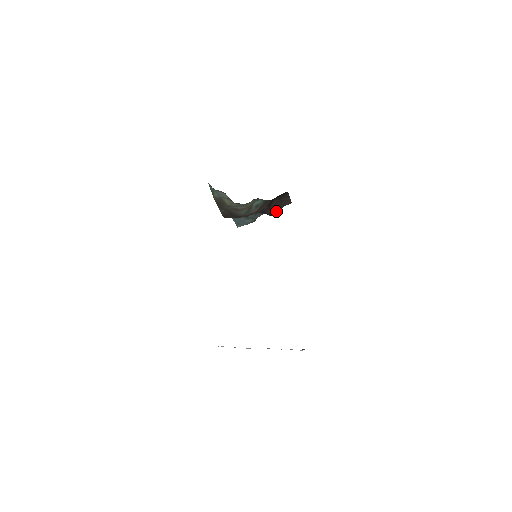
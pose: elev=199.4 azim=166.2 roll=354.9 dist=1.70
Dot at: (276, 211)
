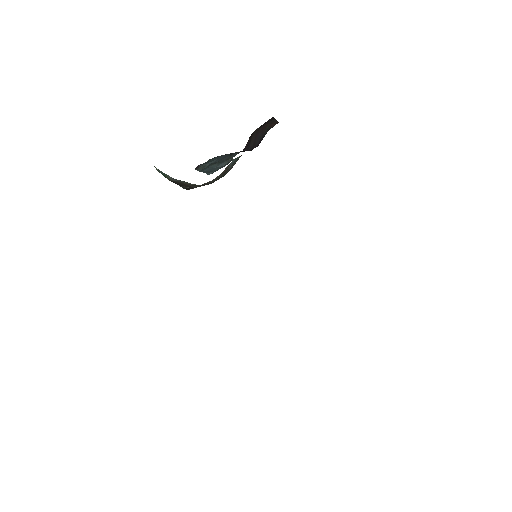
Dot at: (259, 141)
